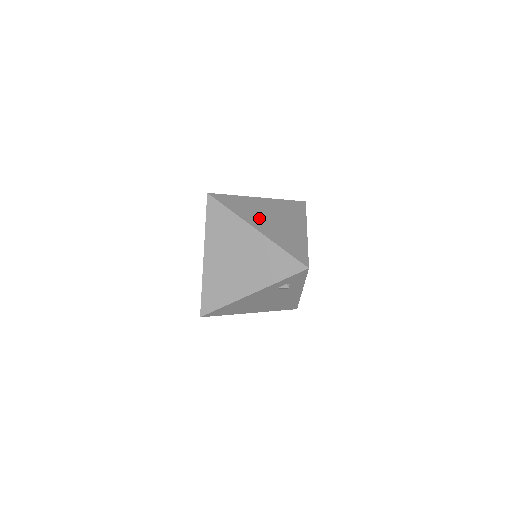
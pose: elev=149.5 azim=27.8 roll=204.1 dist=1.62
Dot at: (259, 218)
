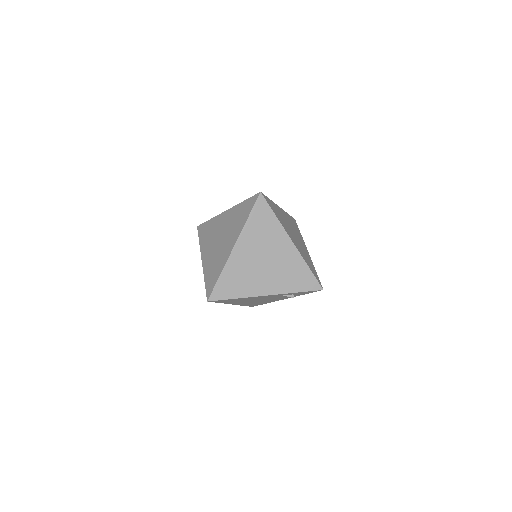
Dot at: (289, 230)
